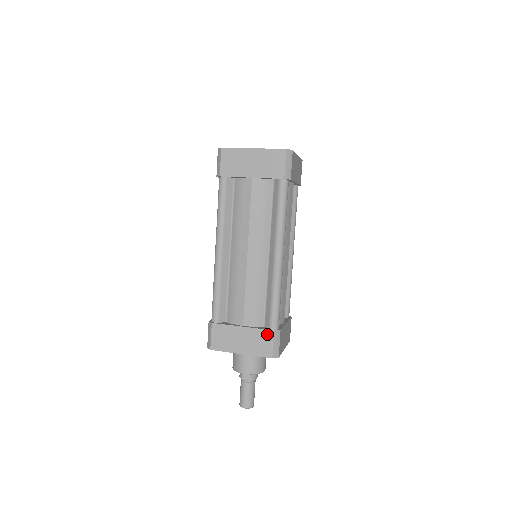
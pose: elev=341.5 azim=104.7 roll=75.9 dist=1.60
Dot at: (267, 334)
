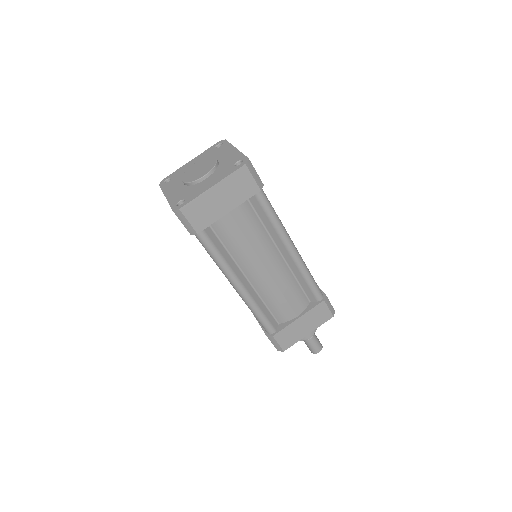
Dot at: occluded
